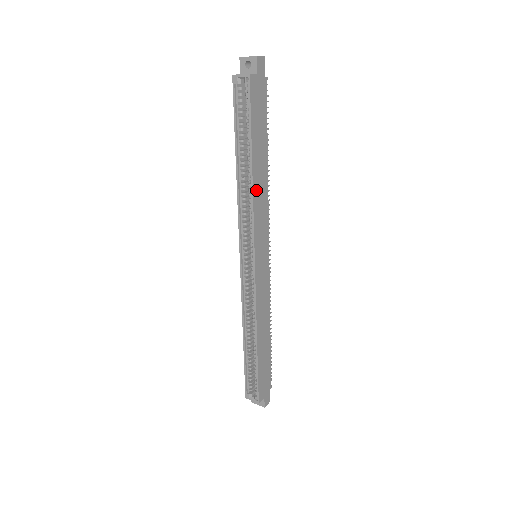
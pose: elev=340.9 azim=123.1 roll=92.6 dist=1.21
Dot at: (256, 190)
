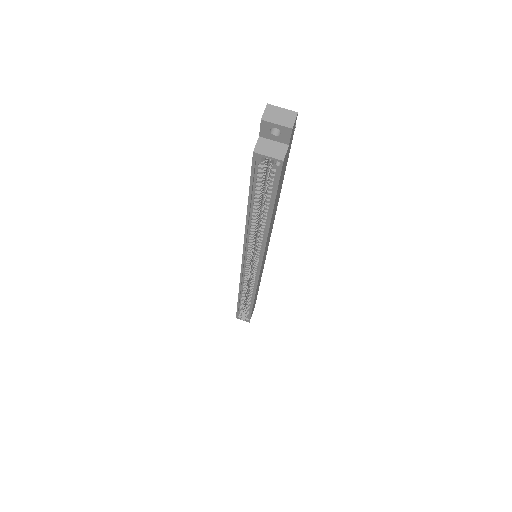
Dot at: (269, 232)
